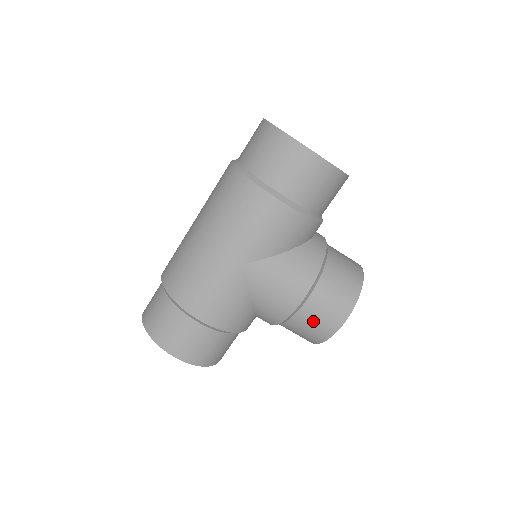
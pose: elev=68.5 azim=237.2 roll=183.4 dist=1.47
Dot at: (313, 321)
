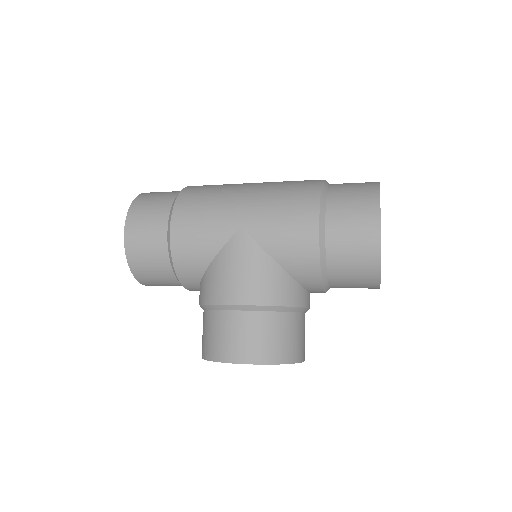
Dot at: (225, 332)
